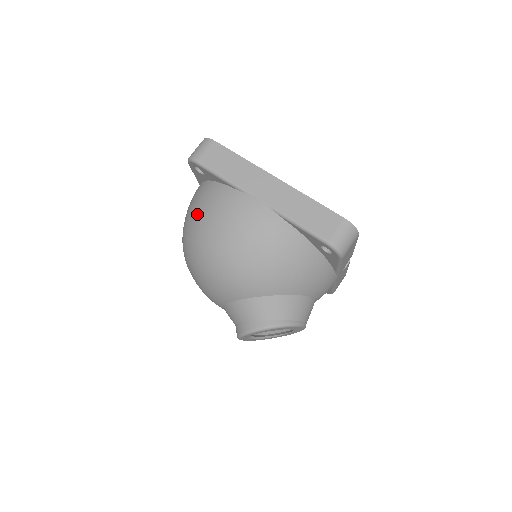
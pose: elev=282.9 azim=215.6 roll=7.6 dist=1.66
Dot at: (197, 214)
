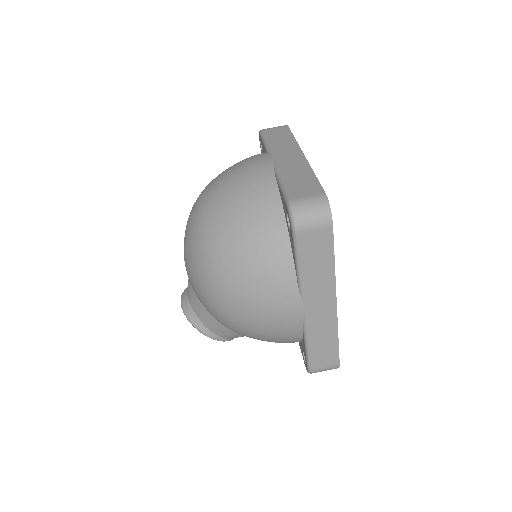
Dot at: (243, 249)
